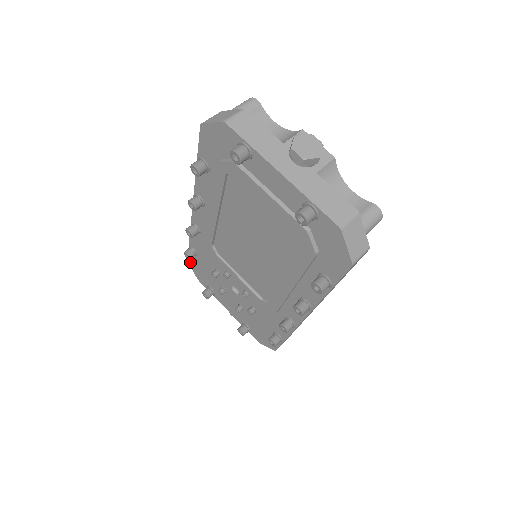
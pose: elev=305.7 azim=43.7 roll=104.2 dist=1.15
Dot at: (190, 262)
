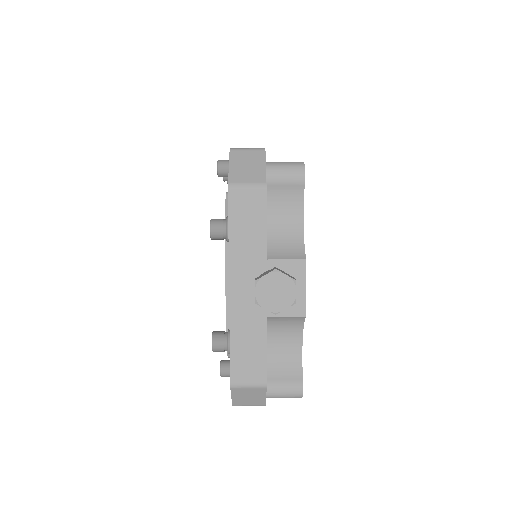
Dot at: occluded
